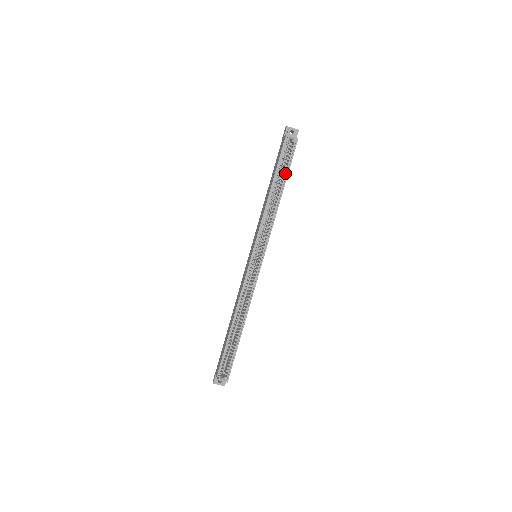
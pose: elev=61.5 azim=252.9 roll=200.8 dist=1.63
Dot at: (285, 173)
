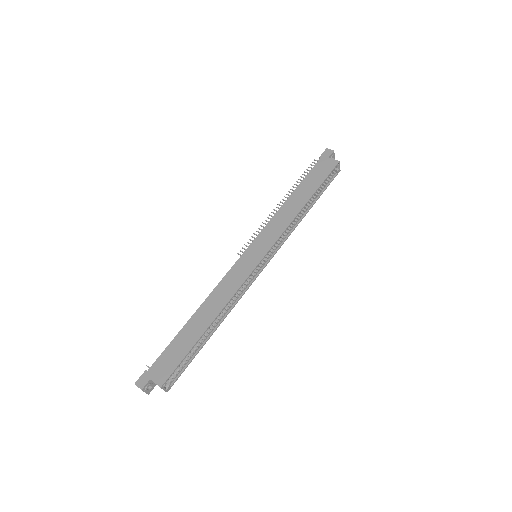
Dot at: (319, 193)
